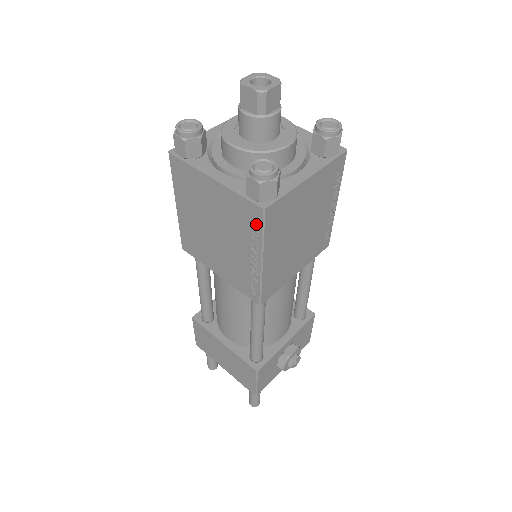
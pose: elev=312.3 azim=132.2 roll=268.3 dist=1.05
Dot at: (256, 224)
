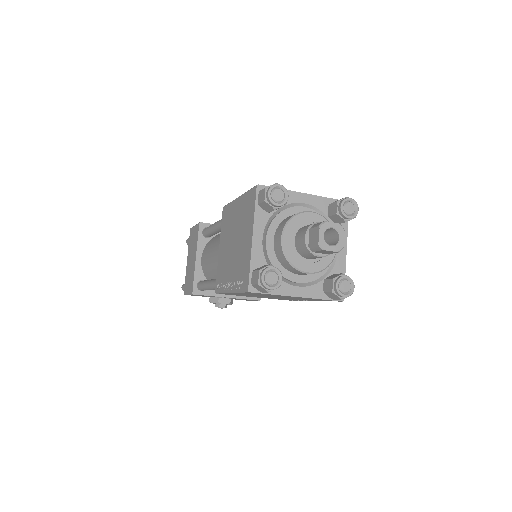
Dot at: (242, 285)
